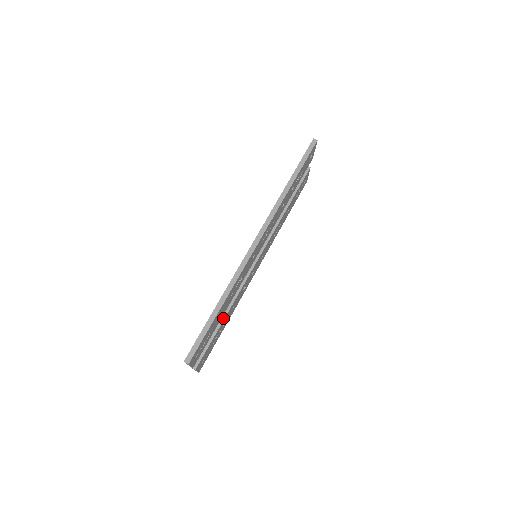
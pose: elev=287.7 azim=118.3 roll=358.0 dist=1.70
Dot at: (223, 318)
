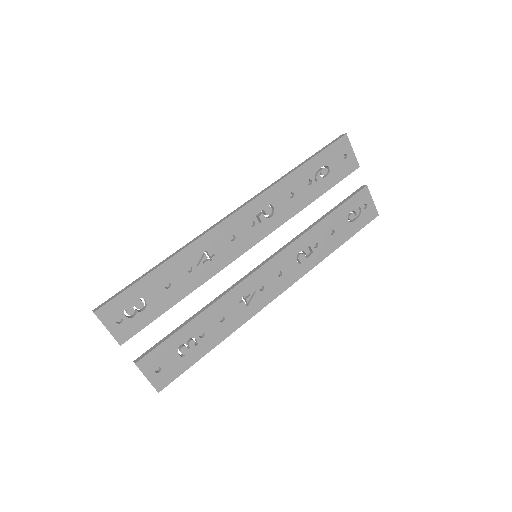
Dot at: (194, 317)
